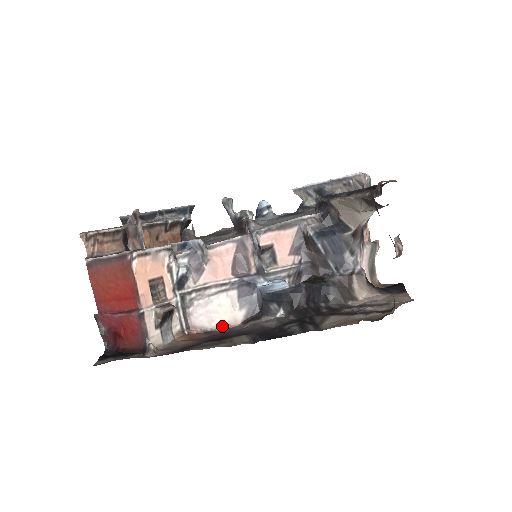
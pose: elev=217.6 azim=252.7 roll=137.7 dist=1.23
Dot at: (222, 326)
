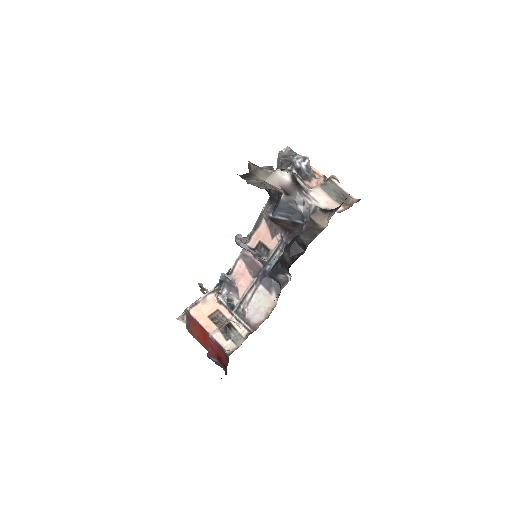
Dot at: (269, 312)
